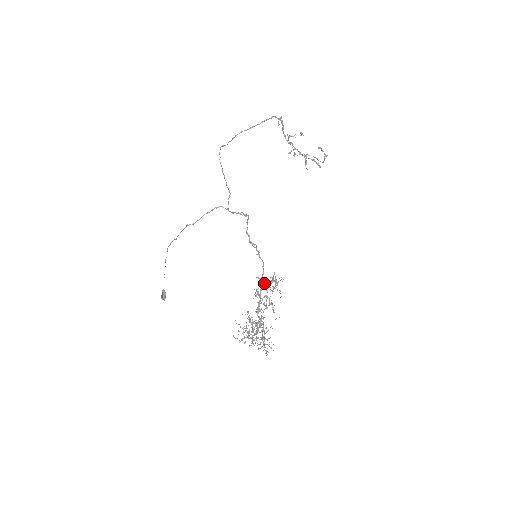
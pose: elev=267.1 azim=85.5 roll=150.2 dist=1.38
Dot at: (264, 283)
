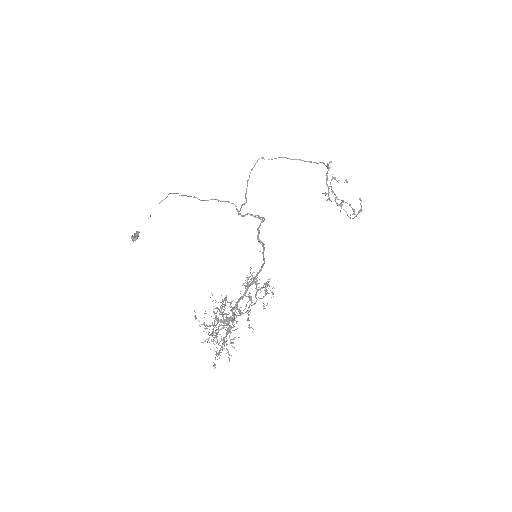
Dot at: occluded
